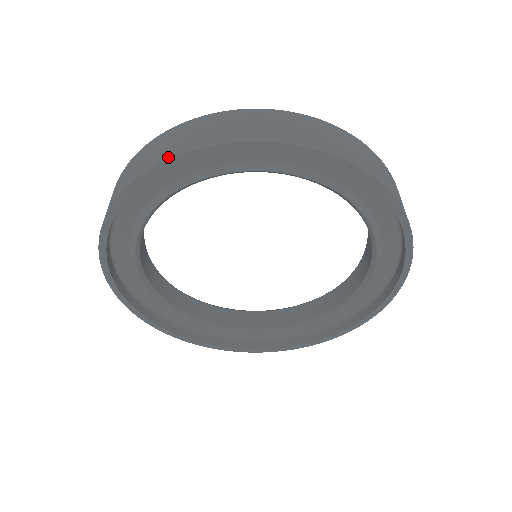
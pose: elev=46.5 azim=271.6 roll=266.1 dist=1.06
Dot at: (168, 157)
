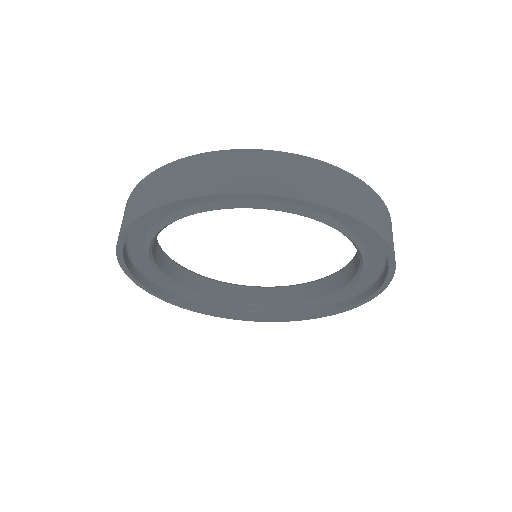
Dot at: (169, 200)
